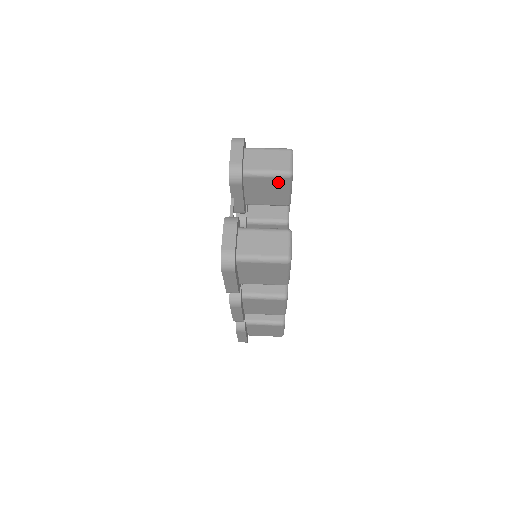
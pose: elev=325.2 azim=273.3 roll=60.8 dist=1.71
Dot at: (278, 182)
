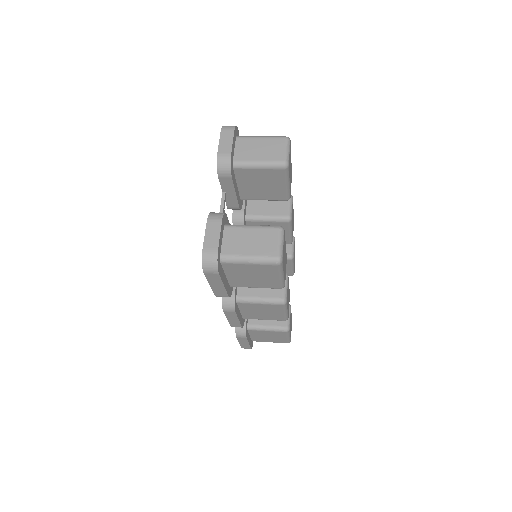
Dot at: (273, 174)
